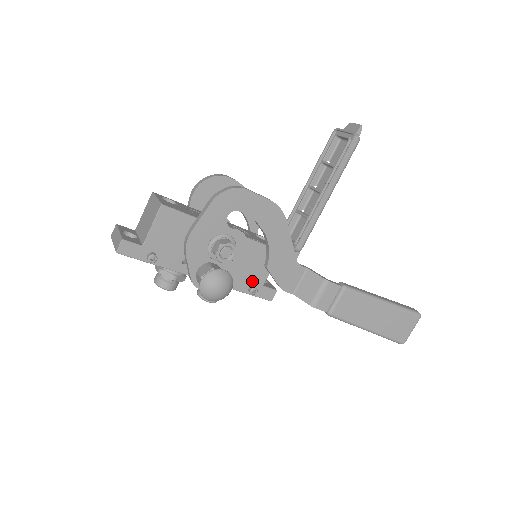
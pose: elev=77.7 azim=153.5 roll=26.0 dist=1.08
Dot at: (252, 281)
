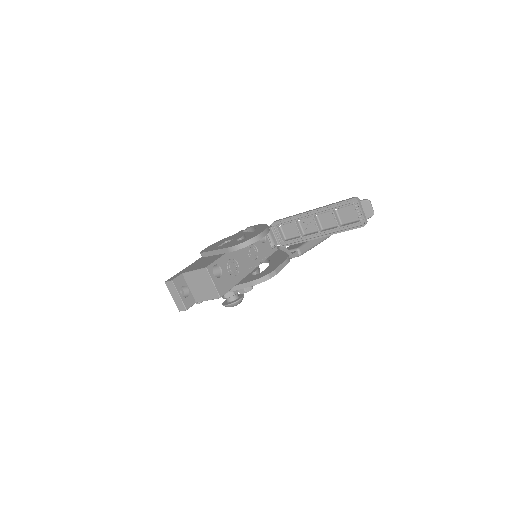
Dot at: occluded
